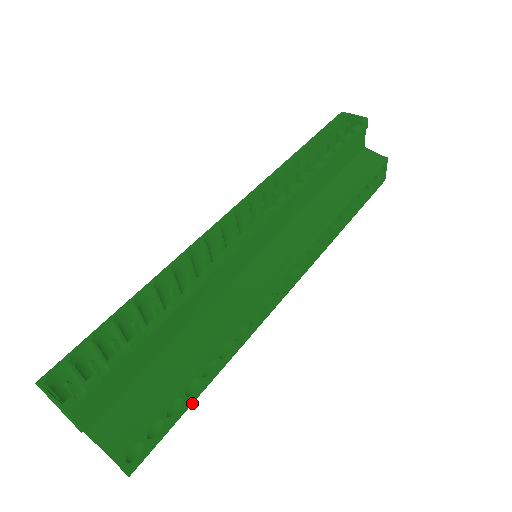
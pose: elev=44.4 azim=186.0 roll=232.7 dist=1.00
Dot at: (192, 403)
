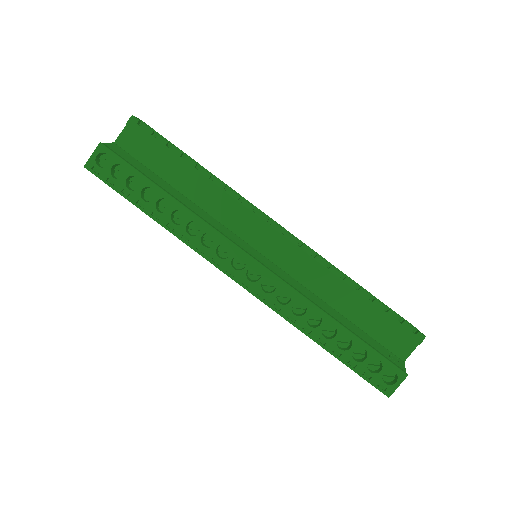
Dot at: (135, 205)
